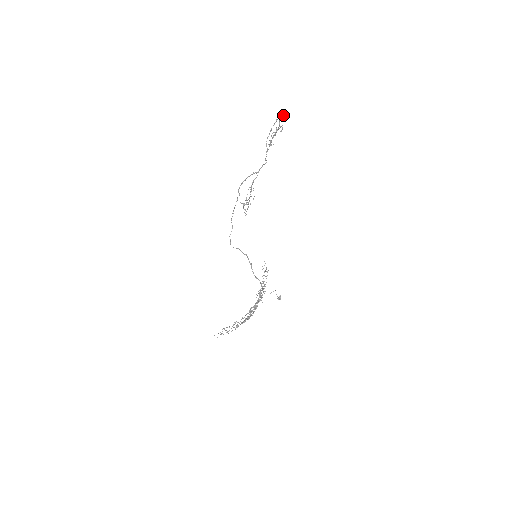
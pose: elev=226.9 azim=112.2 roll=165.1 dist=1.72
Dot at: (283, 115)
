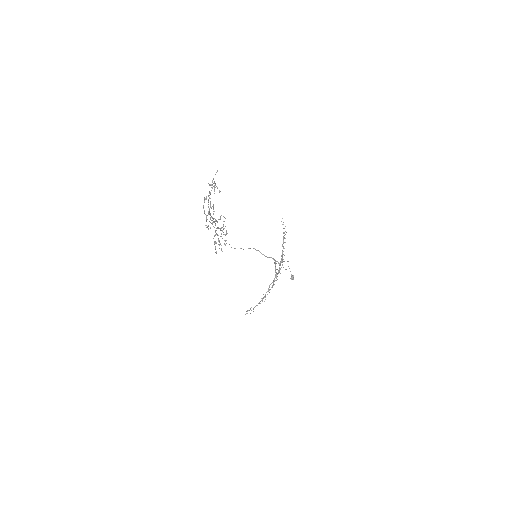
Dot at: (215, 174)
